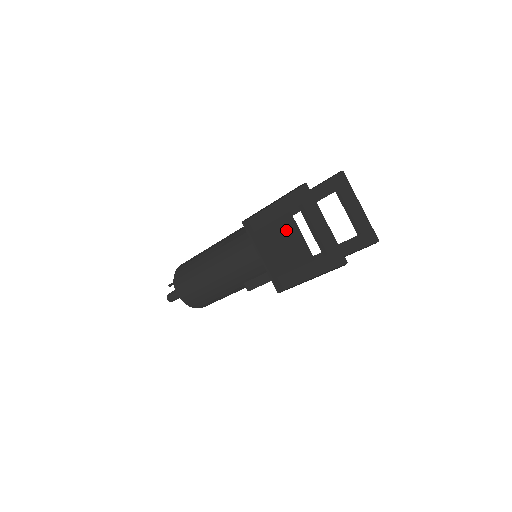
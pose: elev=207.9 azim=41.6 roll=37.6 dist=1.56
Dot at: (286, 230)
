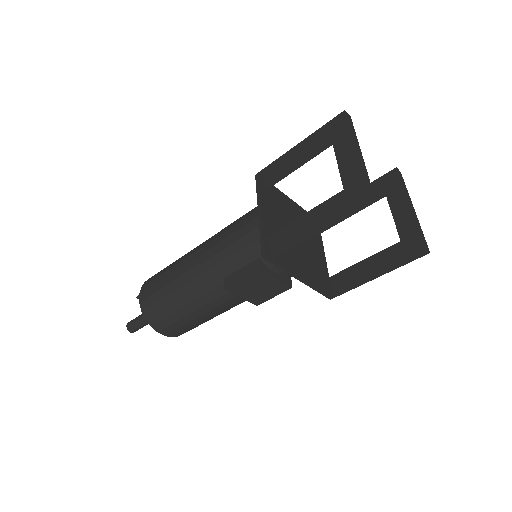
Dot at: occluded
